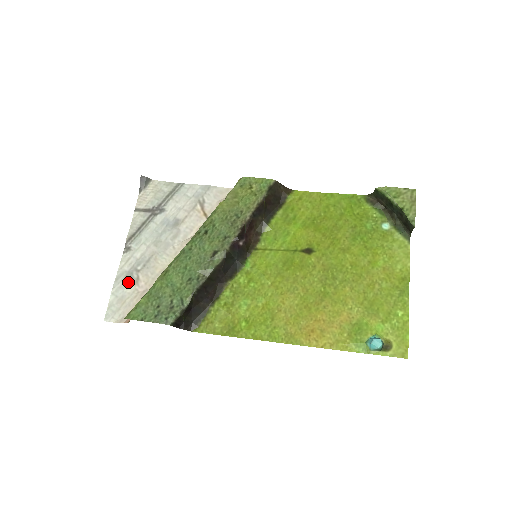
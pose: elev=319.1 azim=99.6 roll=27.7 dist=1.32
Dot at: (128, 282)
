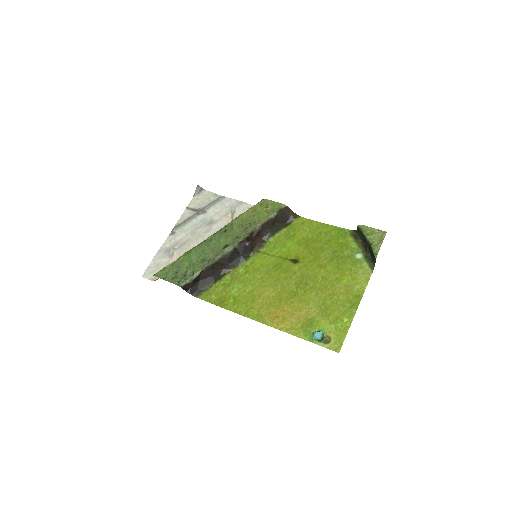
Dot at: (166, 255)
